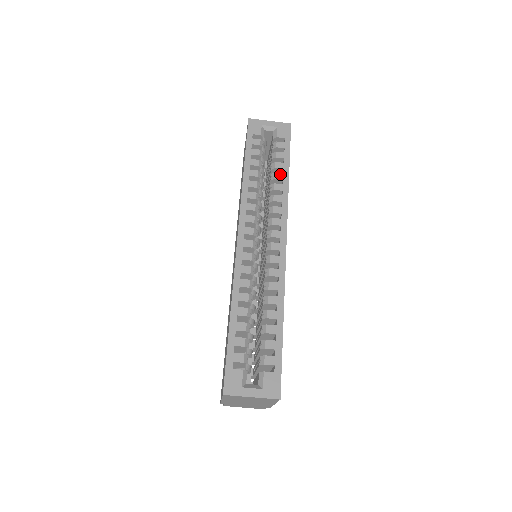
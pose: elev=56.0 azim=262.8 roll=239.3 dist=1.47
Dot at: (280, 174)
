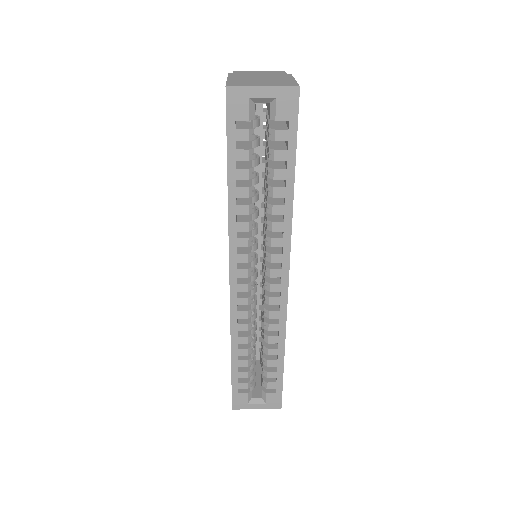
Dot at: (281, 189)
